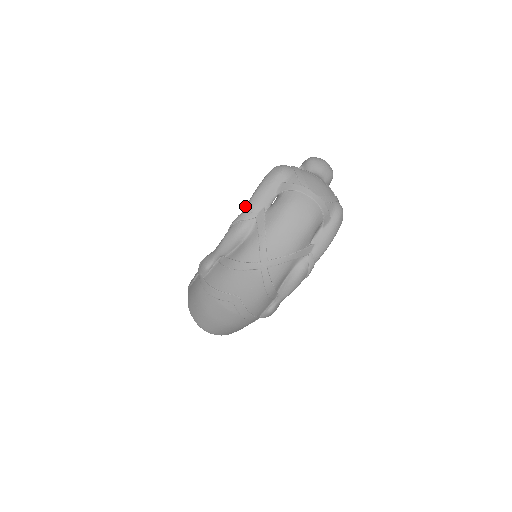
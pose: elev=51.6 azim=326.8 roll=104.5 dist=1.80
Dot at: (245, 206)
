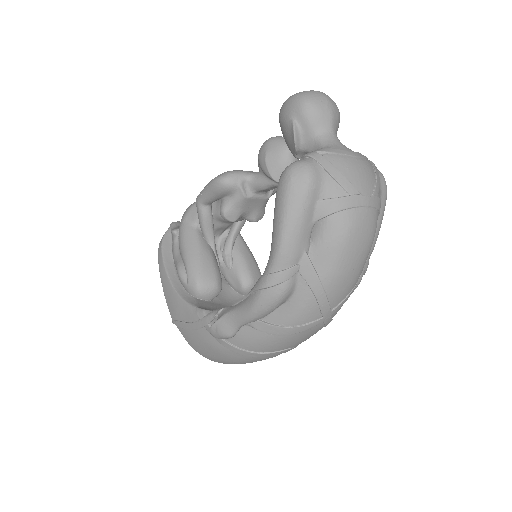
Dot at: (273, 259)
